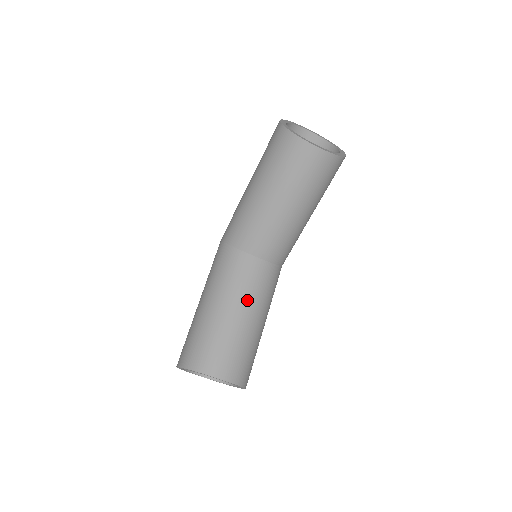
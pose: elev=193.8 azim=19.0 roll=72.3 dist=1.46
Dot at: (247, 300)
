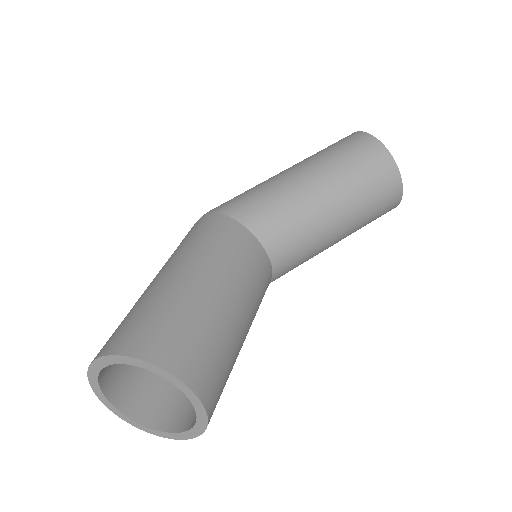
Dot at: (251, 302)
